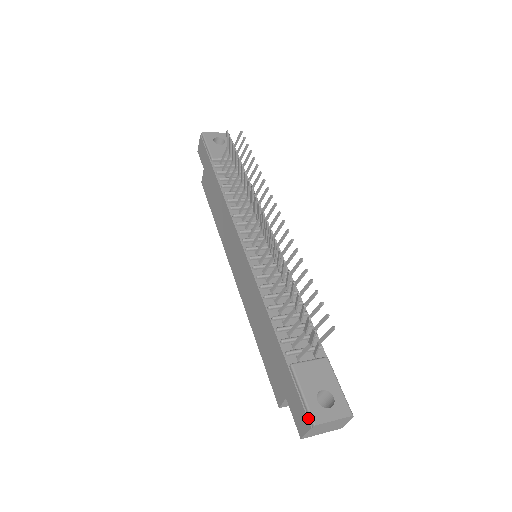
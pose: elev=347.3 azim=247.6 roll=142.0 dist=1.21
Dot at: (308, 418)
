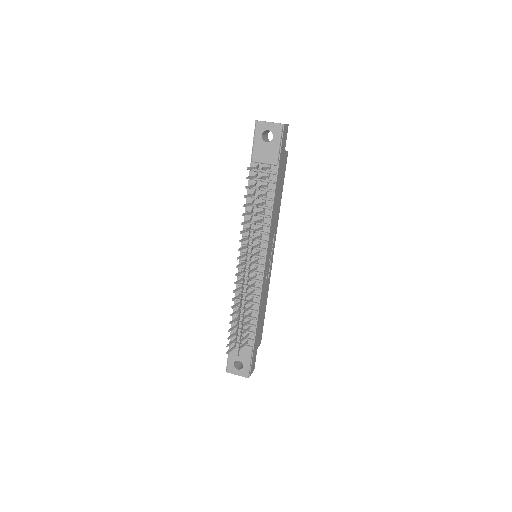
Dot at: (227, 367)
